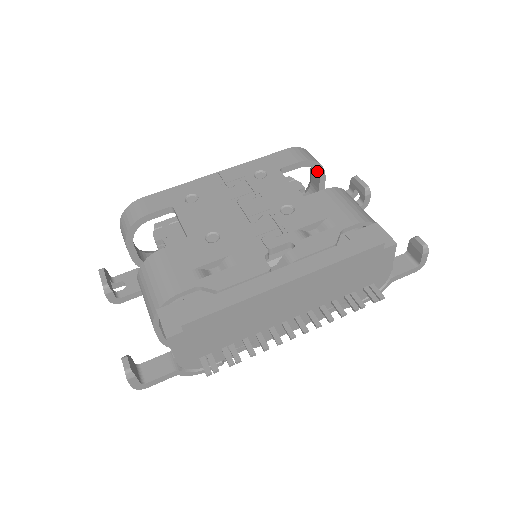
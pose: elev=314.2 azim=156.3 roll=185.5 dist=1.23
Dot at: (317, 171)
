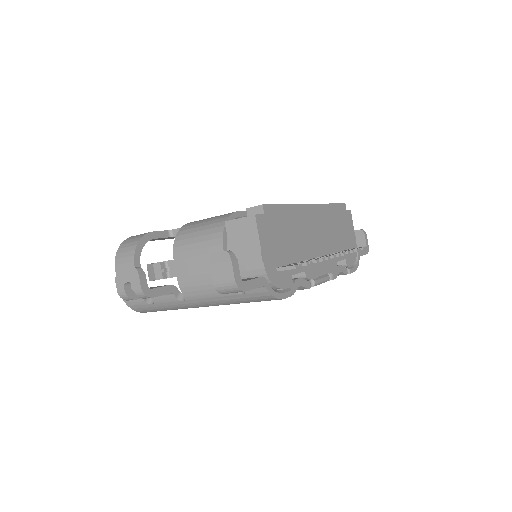
Dot at: occluded
